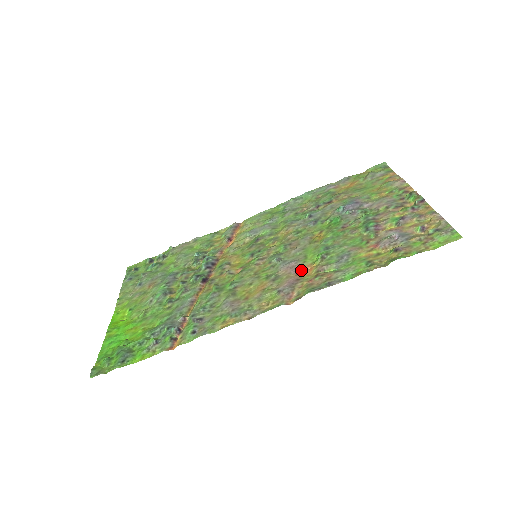
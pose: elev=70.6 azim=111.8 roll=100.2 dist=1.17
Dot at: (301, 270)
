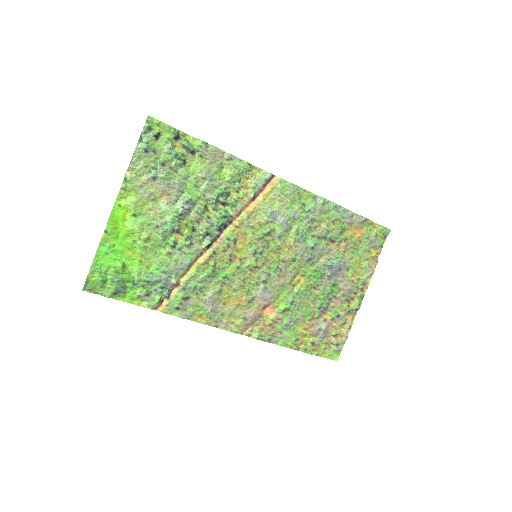
Dot at: (267, 306)
